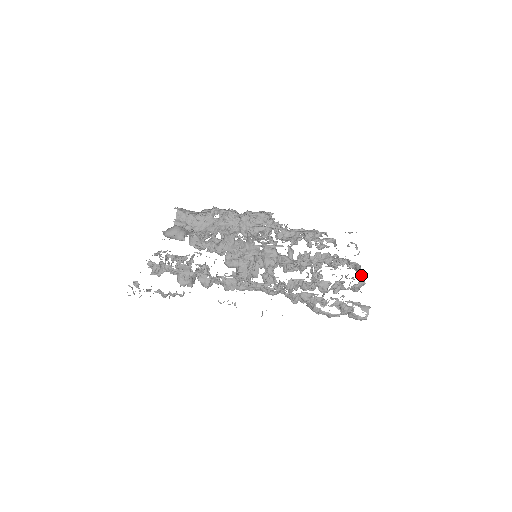
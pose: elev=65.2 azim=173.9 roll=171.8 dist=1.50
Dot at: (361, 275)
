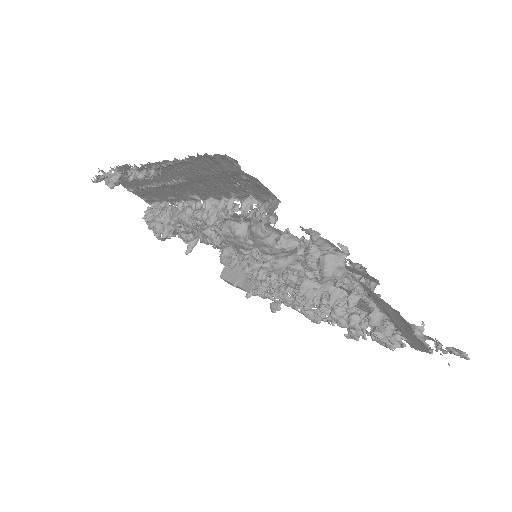
Dot at: occluded
